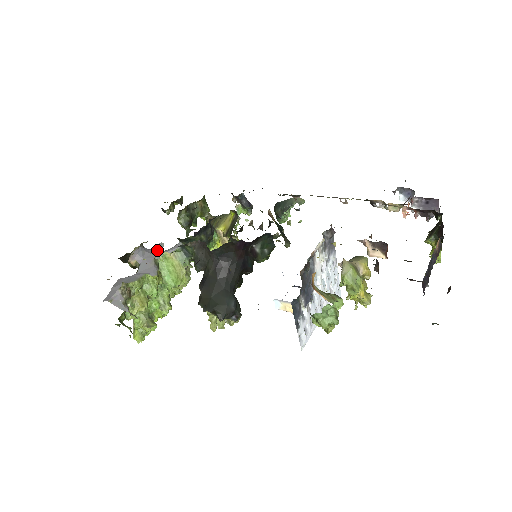
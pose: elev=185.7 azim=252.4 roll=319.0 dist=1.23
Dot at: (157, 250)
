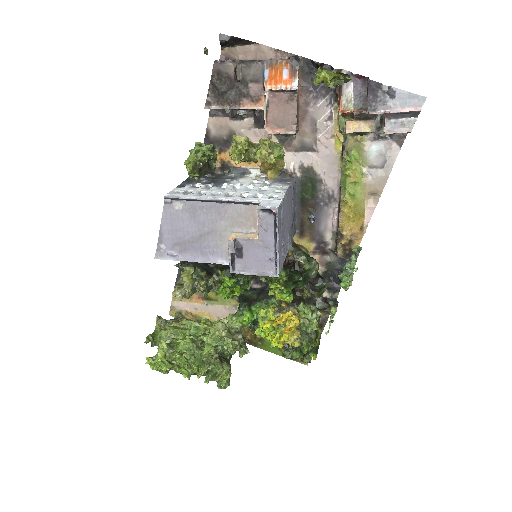
Dot at: occluded
